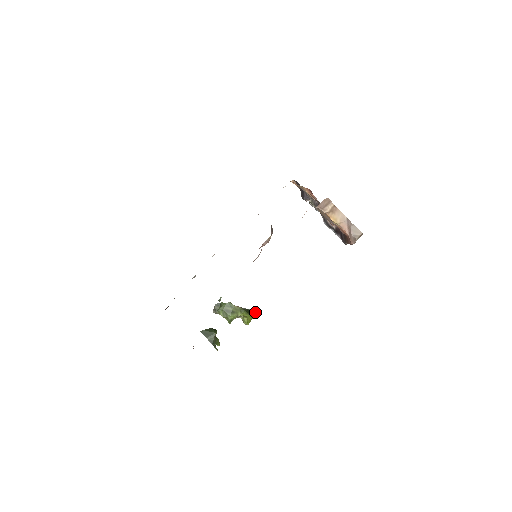
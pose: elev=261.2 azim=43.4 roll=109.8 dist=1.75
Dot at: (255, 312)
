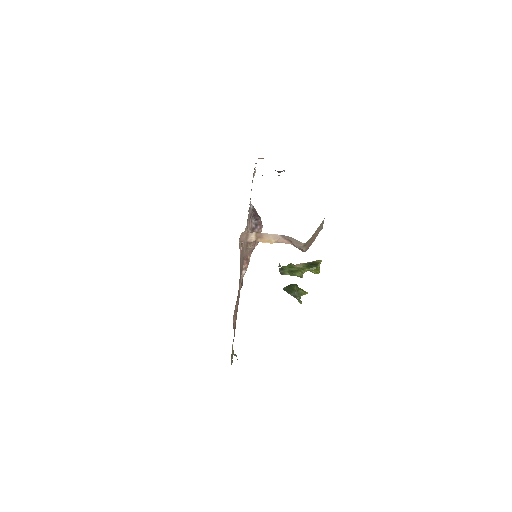
Dot at: (318, 263)
